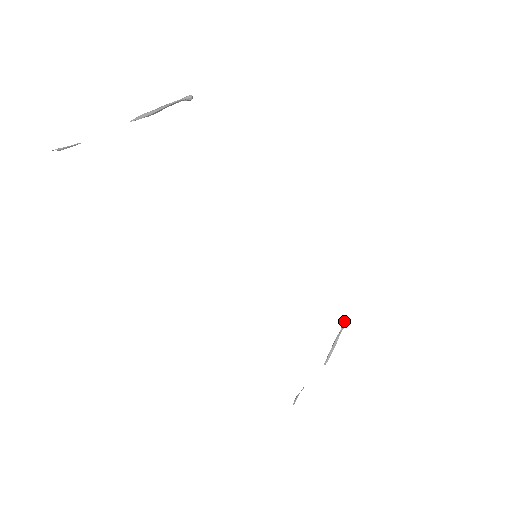
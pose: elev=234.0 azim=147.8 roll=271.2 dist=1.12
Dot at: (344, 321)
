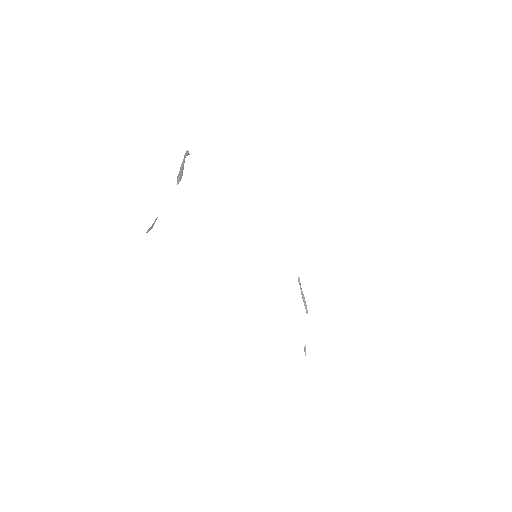
Dot at: (298, 279)
